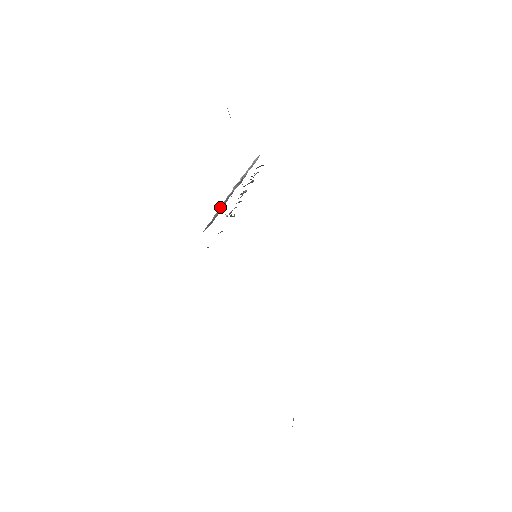
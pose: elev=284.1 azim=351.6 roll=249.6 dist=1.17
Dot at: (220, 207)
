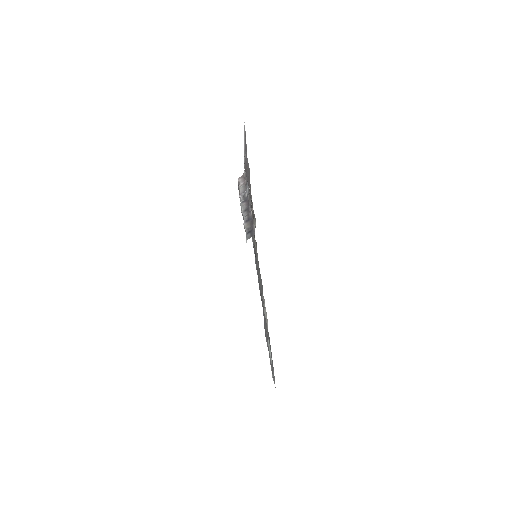
Dot at: (246, 221)
